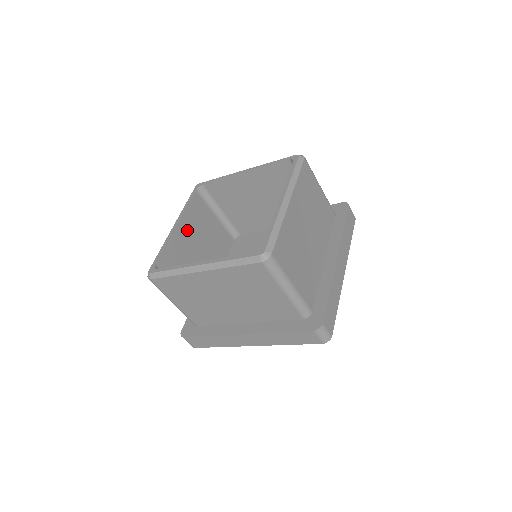
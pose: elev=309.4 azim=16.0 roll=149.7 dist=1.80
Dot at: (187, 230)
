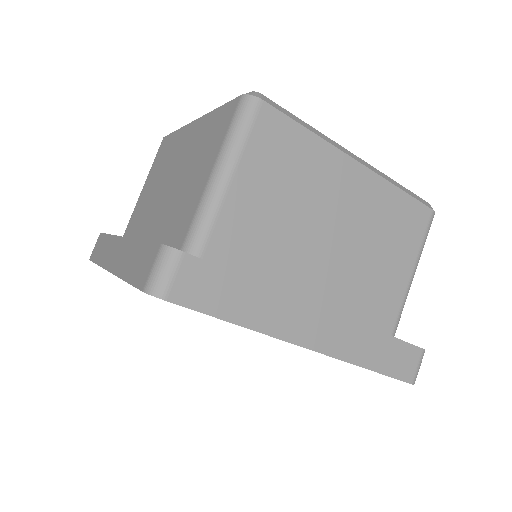
Dot at: occluded
